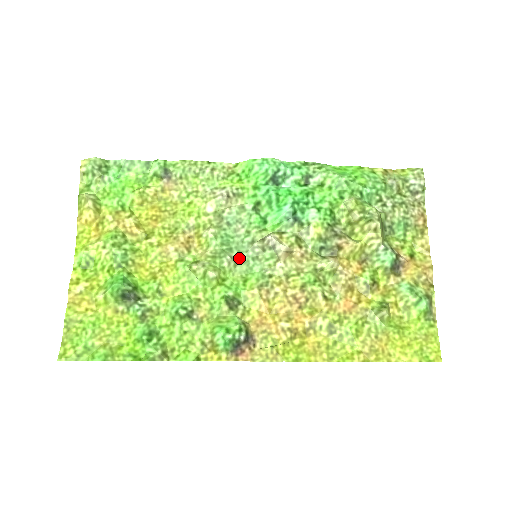
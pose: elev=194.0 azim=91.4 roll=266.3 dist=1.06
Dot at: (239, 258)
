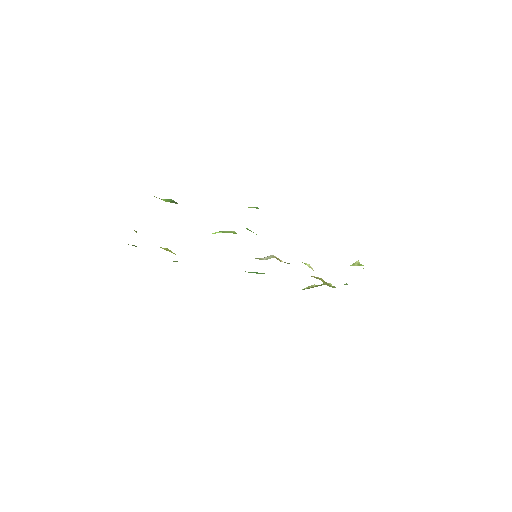
Dot at: occluded
